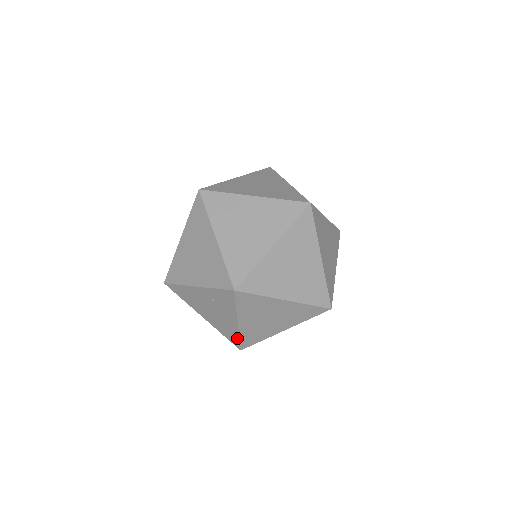
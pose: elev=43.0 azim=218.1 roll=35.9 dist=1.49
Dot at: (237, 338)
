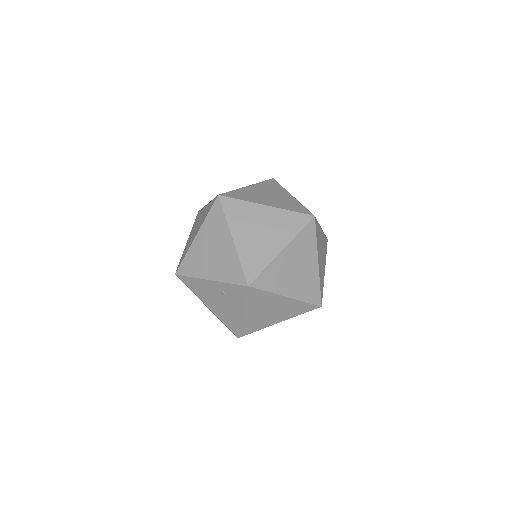
Dot at: (238, 327)
